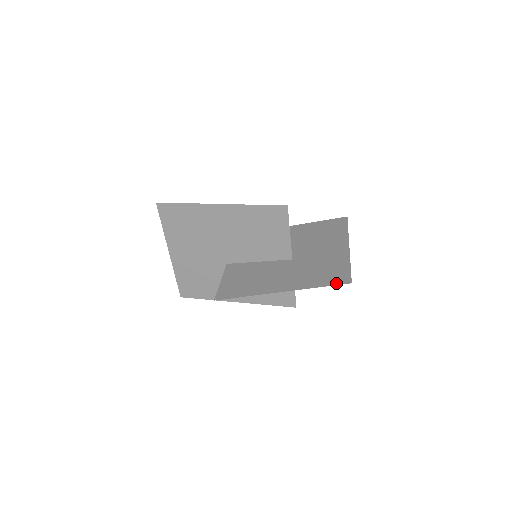
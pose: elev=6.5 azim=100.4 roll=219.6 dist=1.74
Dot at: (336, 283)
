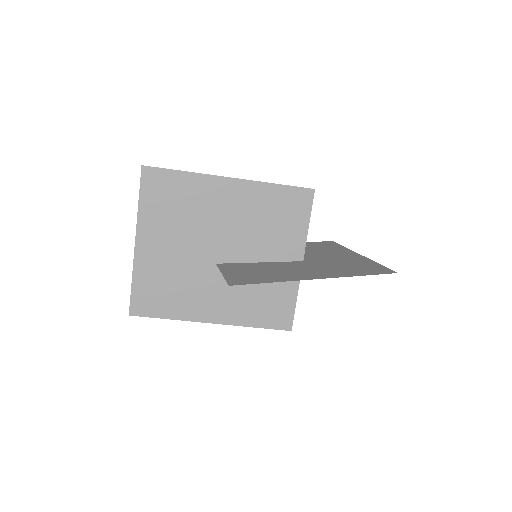
Dot at: (380, 273)
